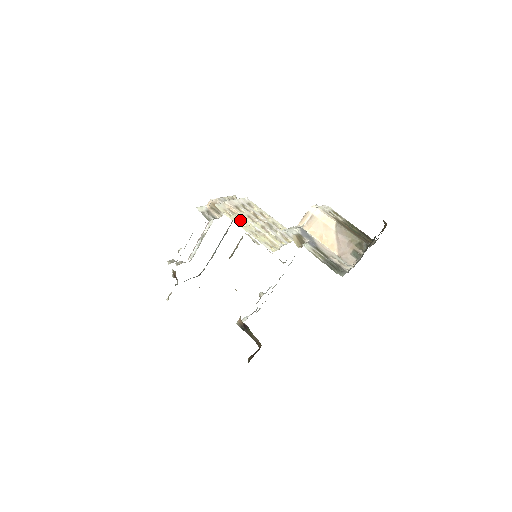
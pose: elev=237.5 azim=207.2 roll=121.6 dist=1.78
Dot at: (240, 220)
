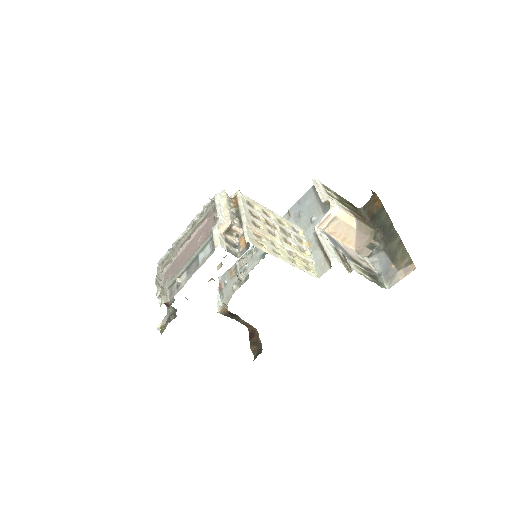
Dot at: (272, 247)
